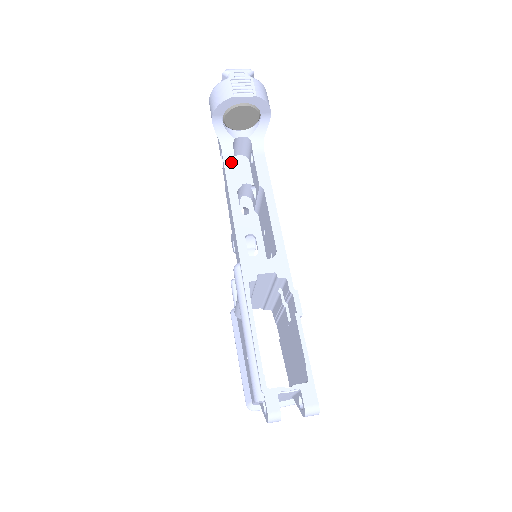
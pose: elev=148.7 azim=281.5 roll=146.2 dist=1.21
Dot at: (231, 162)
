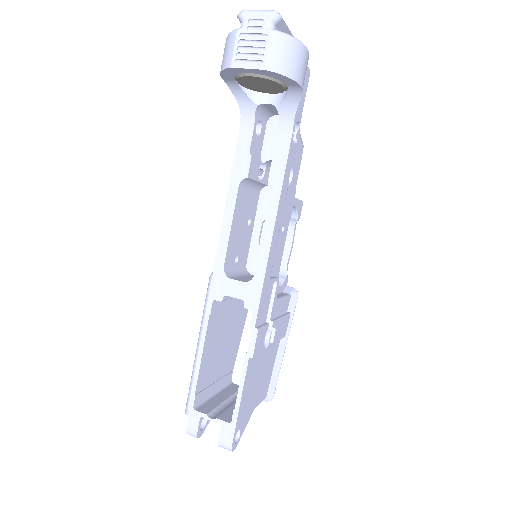
Dot at: (246, 138)
